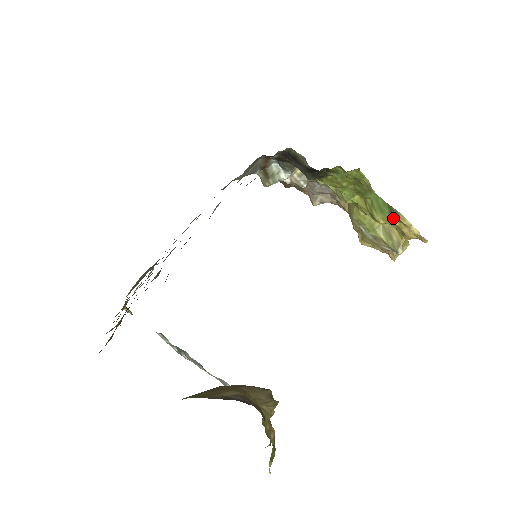
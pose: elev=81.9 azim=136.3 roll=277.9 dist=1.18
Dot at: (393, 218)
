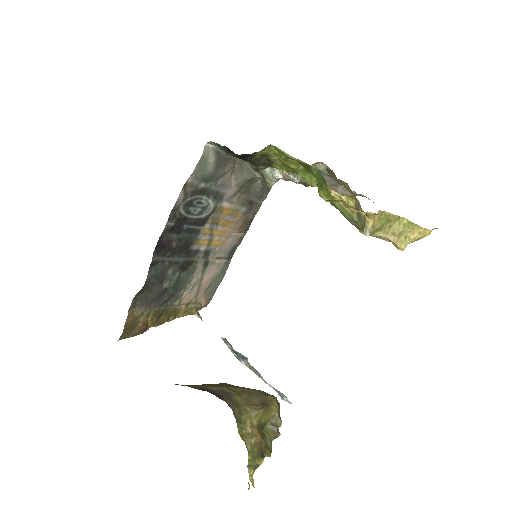
Dot at: occluded
